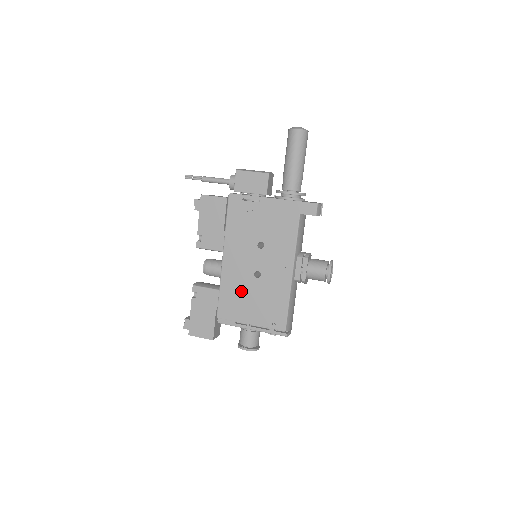
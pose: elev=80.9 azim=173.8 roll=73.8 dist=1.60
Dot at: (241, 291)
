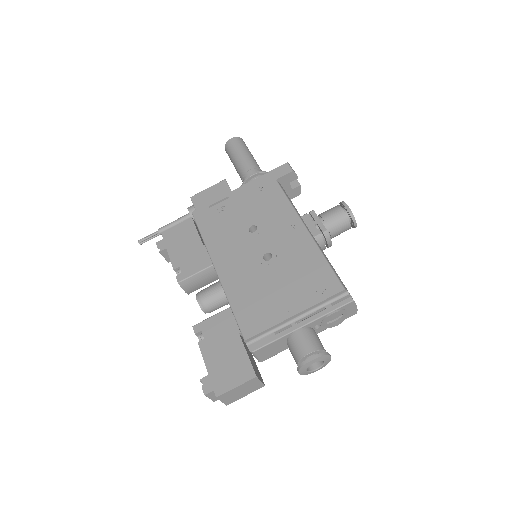
Dot at: (258, 287)
